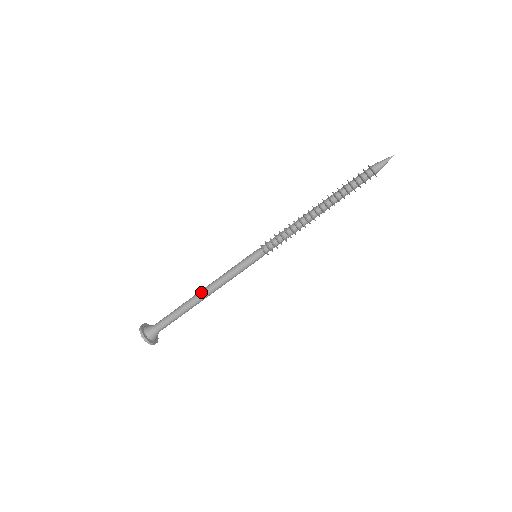
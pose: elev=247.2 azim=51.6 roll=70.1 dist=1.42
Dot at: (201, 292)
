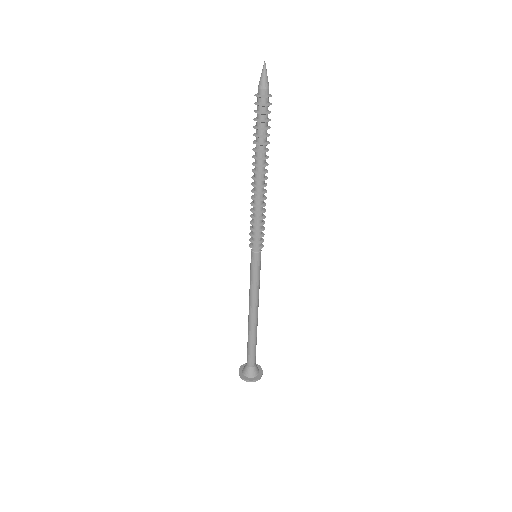
Dot at: (248, 317)
